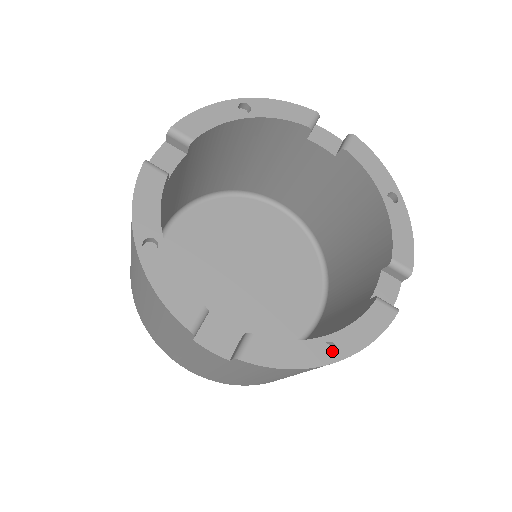
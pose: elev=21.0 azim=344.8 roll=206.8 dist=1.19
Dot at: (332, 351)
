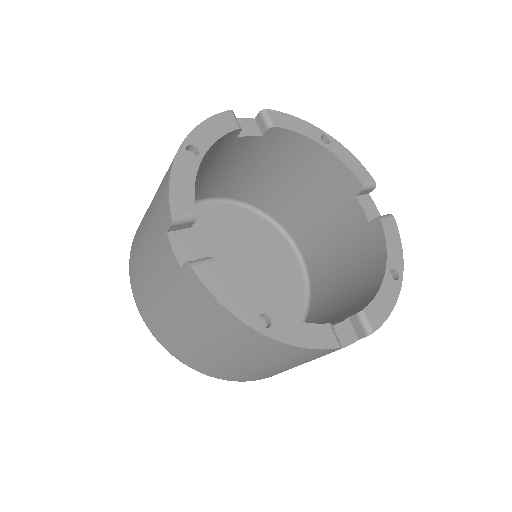
Dot at: (390, 275)
